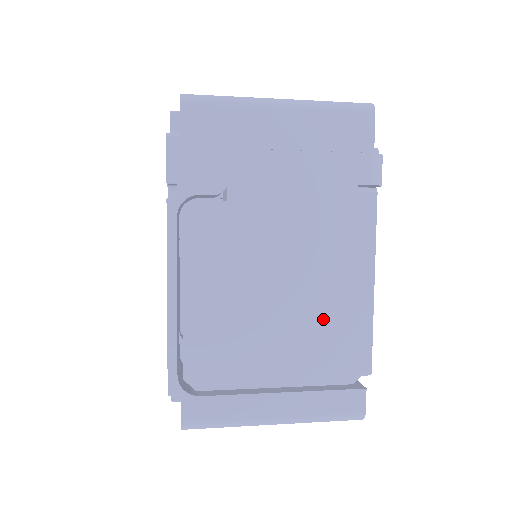
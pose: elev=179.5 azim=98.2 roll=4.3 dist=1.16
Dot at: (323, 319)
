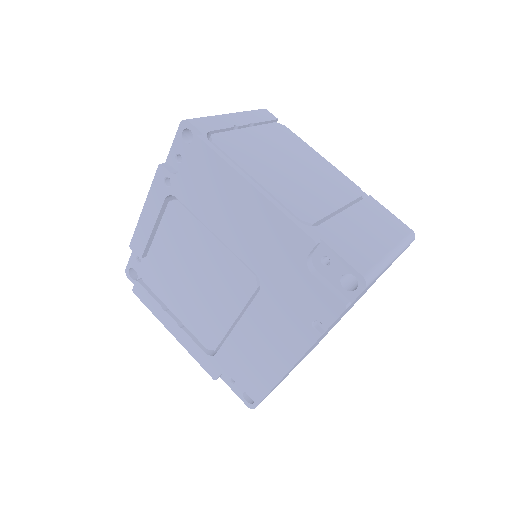
Dot at: occluded
